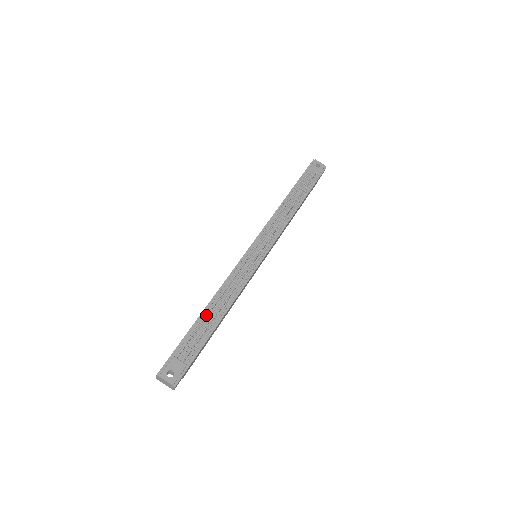
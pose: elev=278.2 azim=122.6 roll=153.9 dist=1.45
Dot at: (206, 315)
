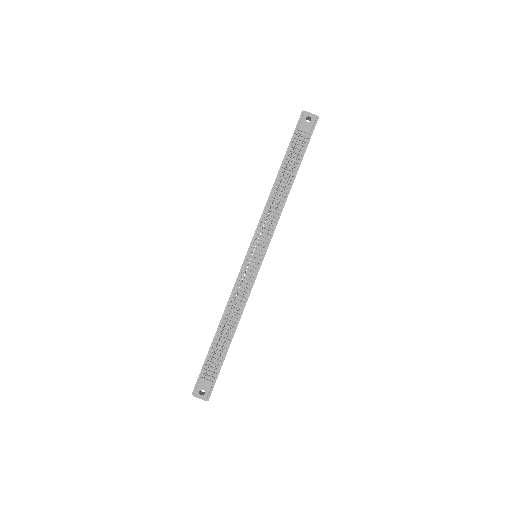
Dot at: (220, 334)
